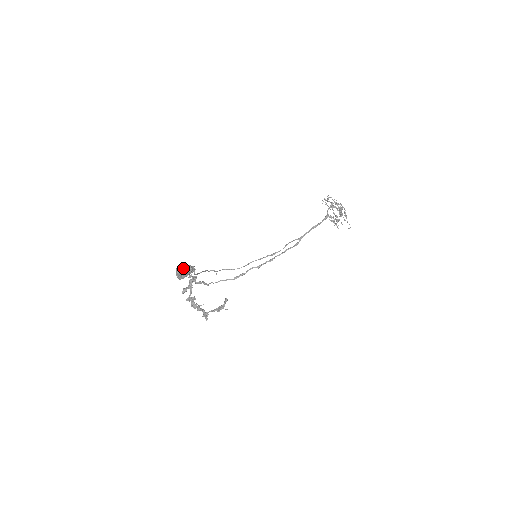
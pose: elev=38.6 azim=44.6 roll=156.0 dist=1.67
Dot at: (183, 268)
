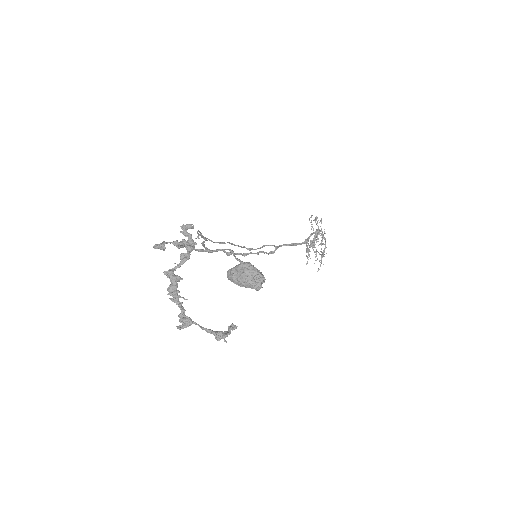
Dot at: (261, 279)
